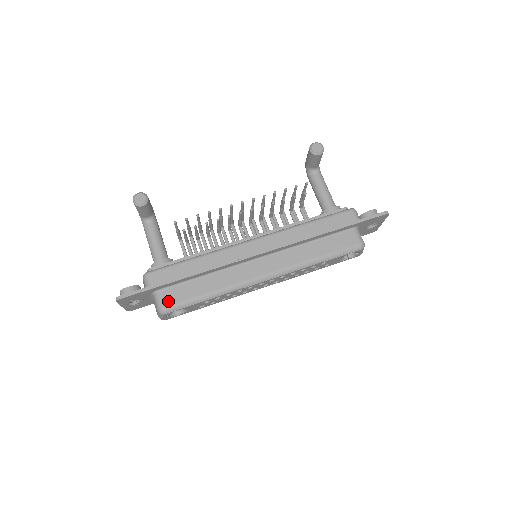
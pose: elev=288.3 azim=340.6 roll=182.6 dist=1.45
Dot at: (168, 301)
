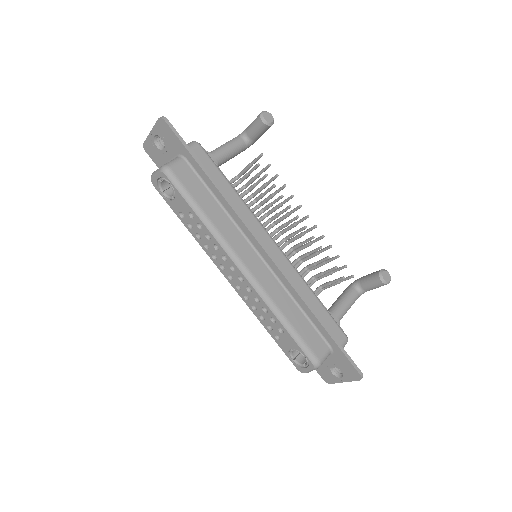
Dot at: (179, 171)
